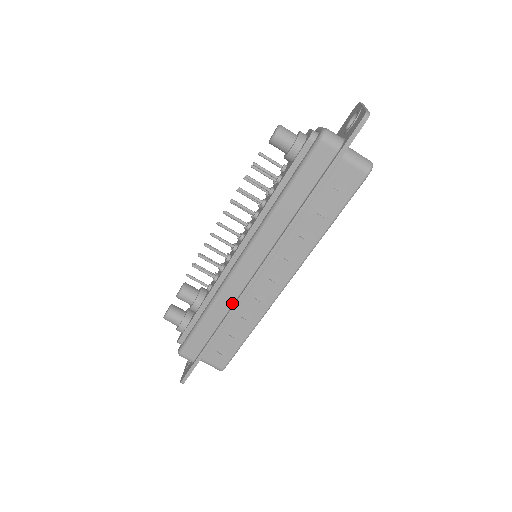
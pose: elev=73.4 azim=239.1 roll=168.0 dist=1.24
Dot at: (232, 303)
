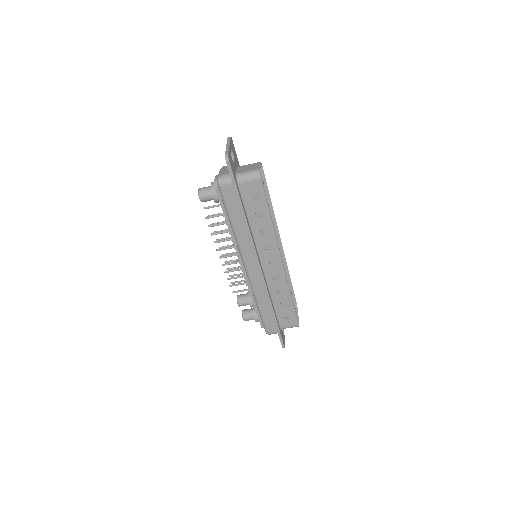
Dot at: (264, 291)
